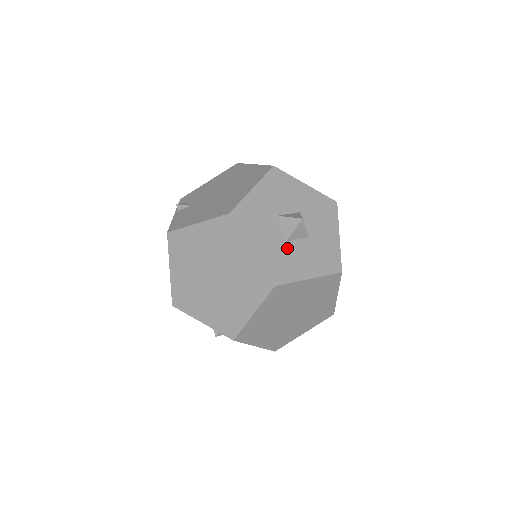
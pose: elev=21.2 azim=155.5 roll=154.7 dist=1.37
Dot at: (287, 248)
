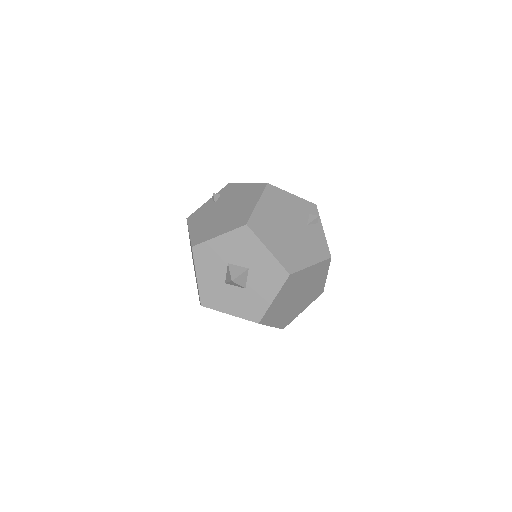
Dot at: (223, 288)
